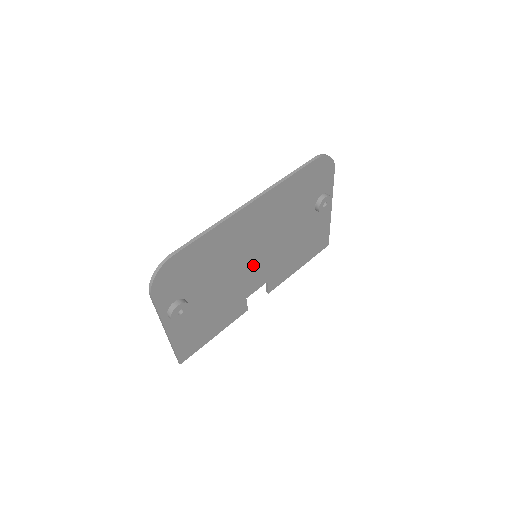
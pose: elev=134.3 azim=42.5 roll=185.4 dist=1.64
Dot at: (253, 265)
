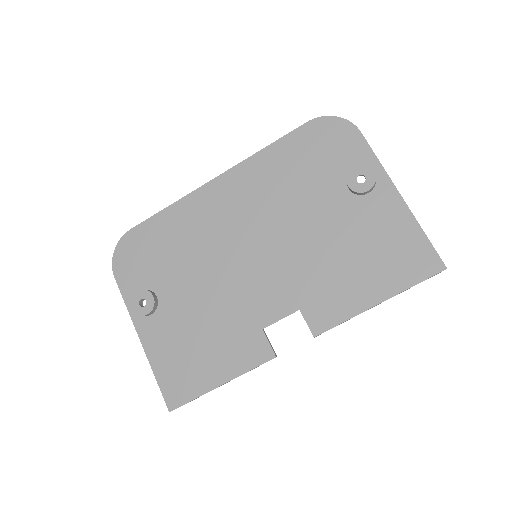
Dot at: (254, 269)
